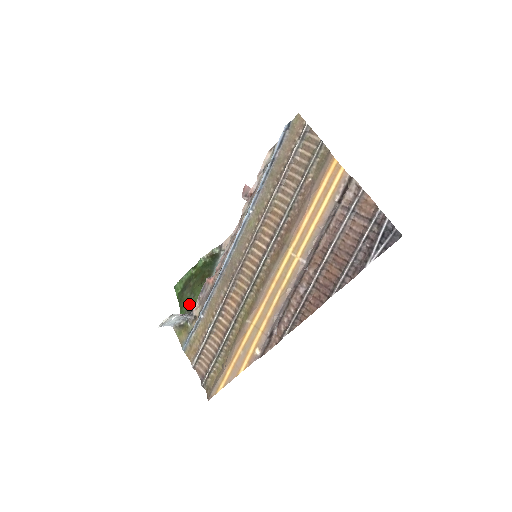
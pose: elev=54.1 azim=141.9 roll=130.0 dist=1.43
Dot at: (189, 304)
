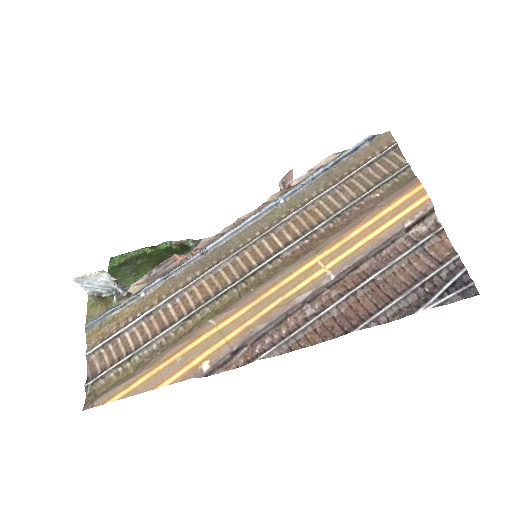
Dot at: (124, 281)
